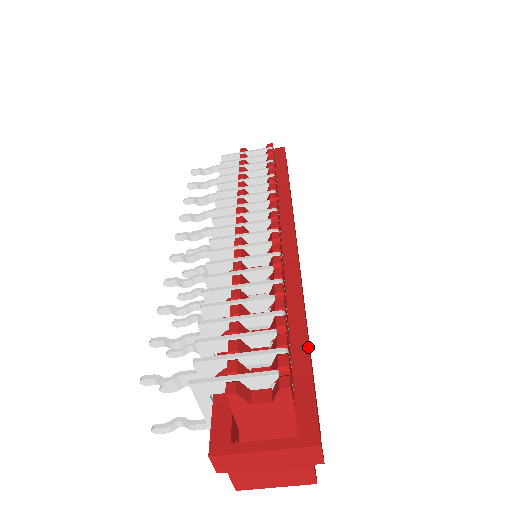
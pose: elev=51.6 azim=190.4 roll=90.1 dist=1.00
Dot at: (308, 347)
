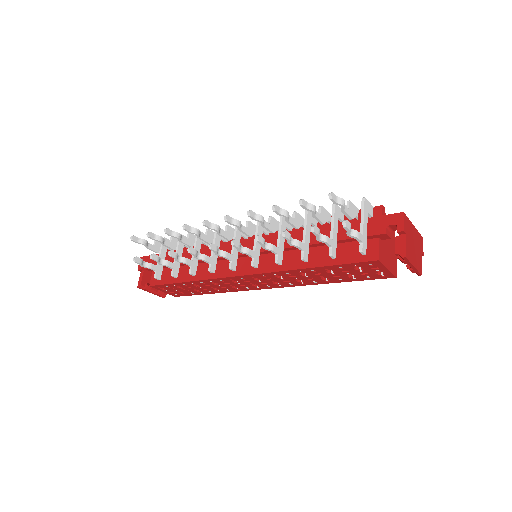
Dot at: occluded
